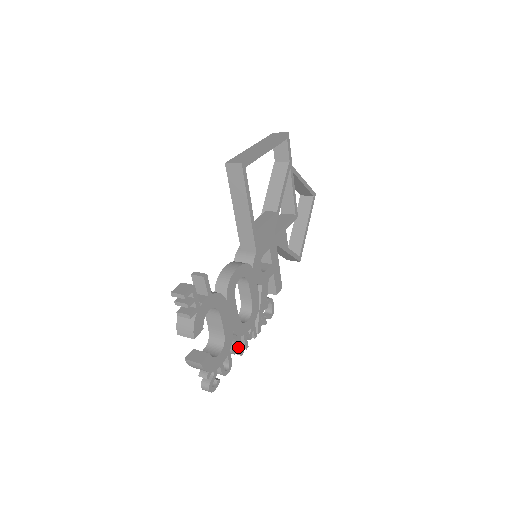
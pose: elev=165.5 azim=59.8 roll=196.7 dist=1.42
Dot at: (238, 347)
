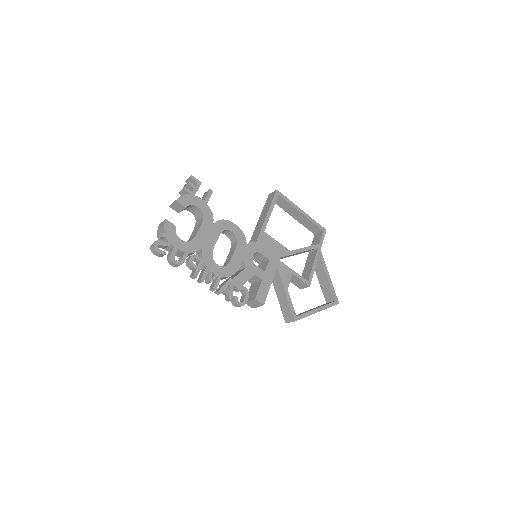
Dot at: (196, 265)
